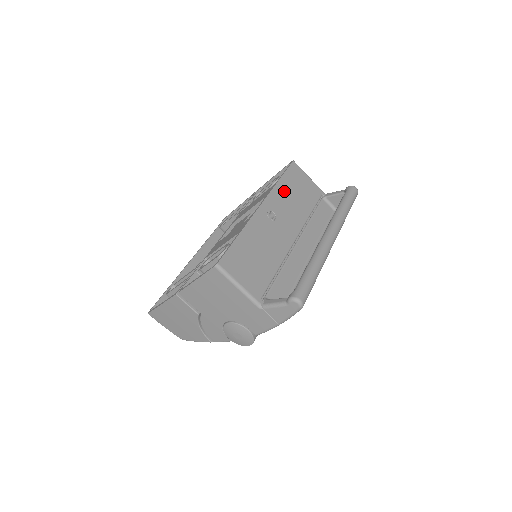
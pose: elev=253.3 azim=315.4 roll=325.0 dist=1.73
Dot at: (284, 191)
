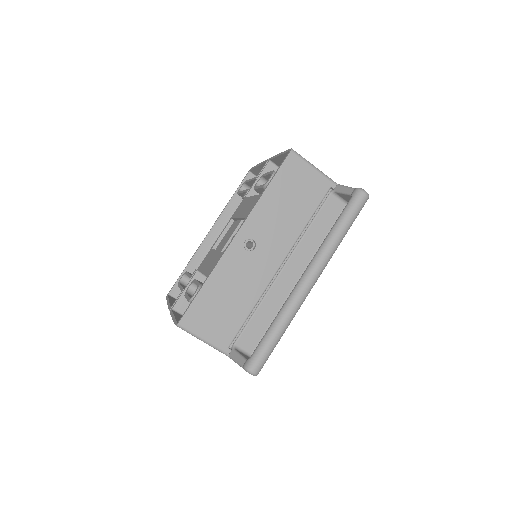
Dot at: (271, 204)
